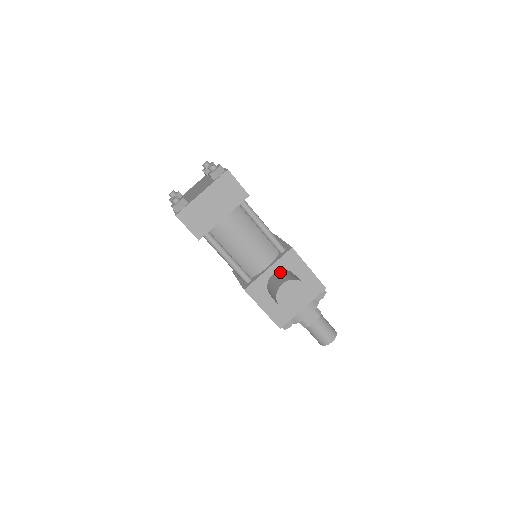
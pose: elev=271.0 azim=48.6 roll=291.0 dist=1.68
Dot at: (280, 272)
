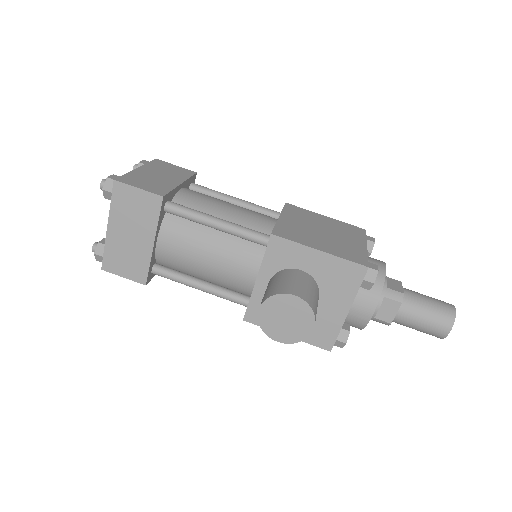
Dot at: (271, 279)
